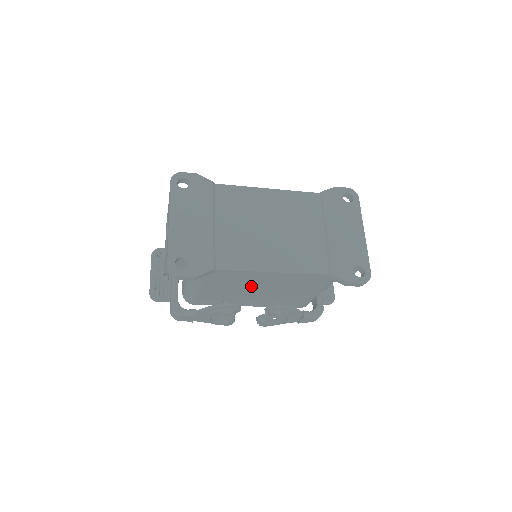
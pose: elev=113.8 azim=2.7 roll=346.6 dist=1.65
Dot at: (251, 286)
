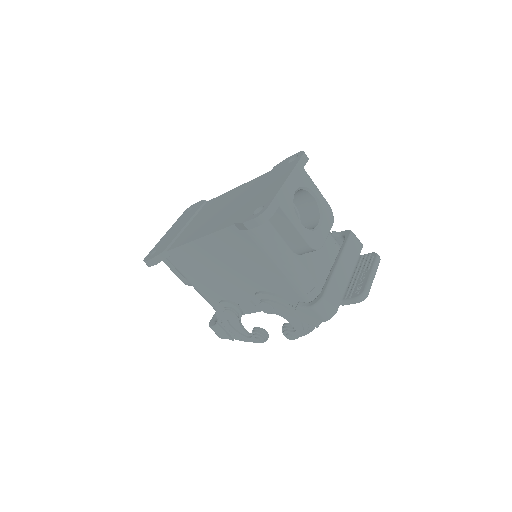
Dot at: (215, 270)
